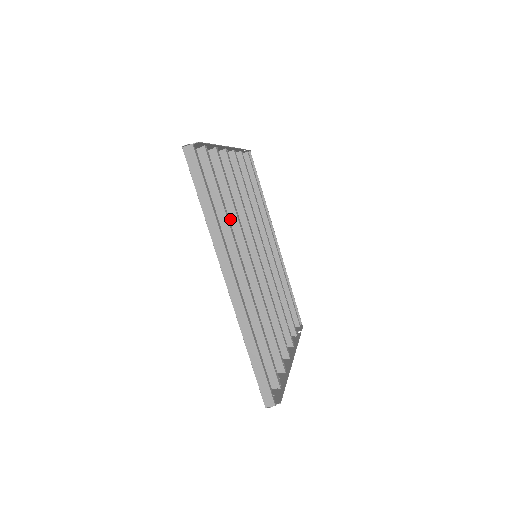
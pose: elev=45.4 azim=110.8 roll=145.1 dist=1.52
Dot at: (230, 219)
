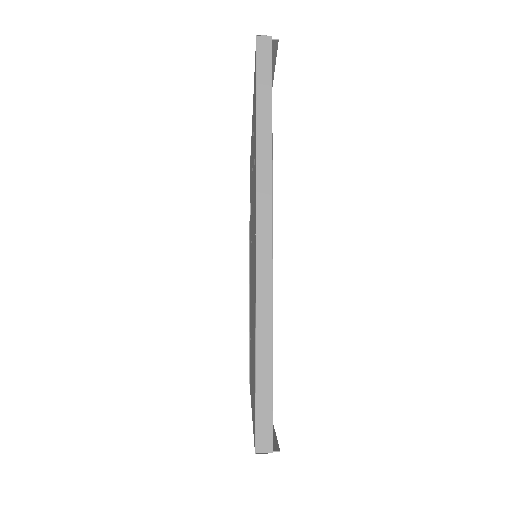
Dot at: occluded
